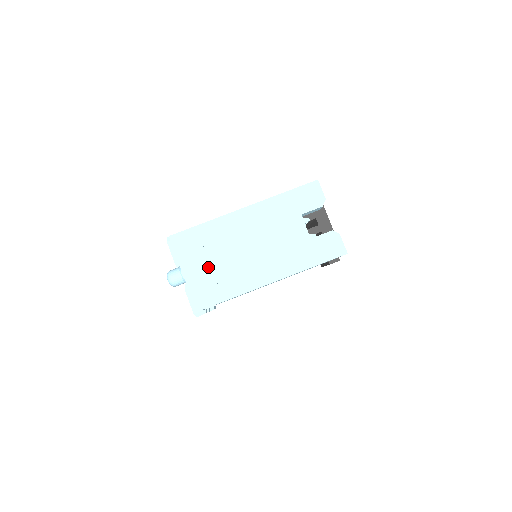
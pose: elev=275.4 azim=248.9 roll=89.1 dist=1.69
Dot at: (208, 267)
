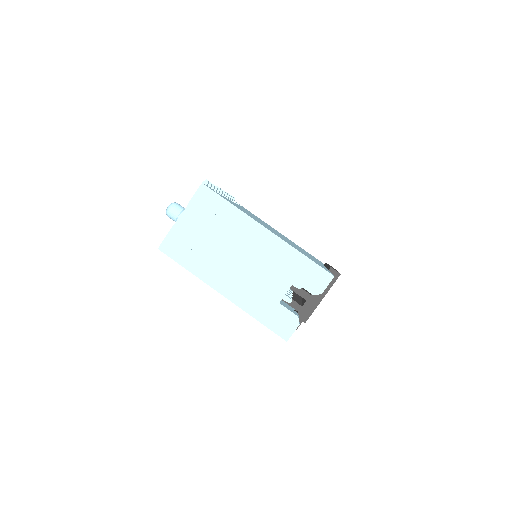
Dot at: (199, 233)
